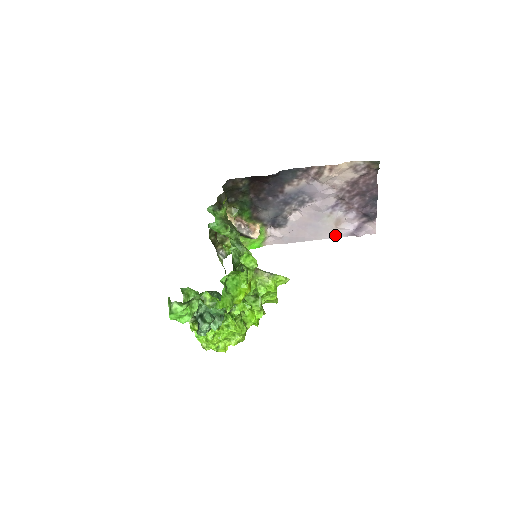
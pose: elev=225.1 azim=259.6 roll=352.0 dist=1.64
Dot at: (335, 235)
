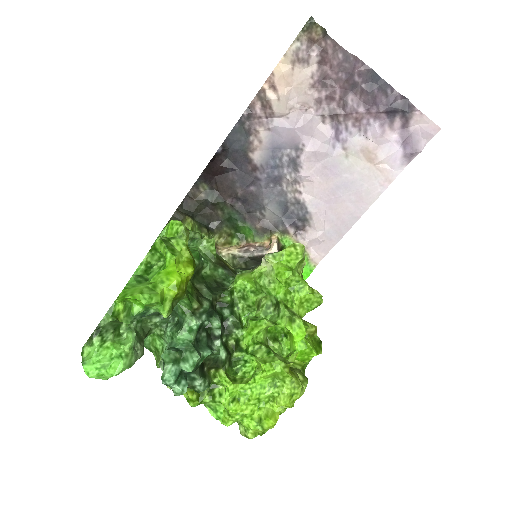
Dot at: (387, 178)
